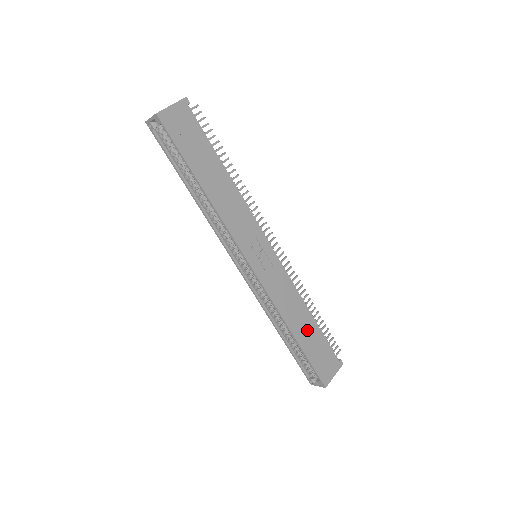
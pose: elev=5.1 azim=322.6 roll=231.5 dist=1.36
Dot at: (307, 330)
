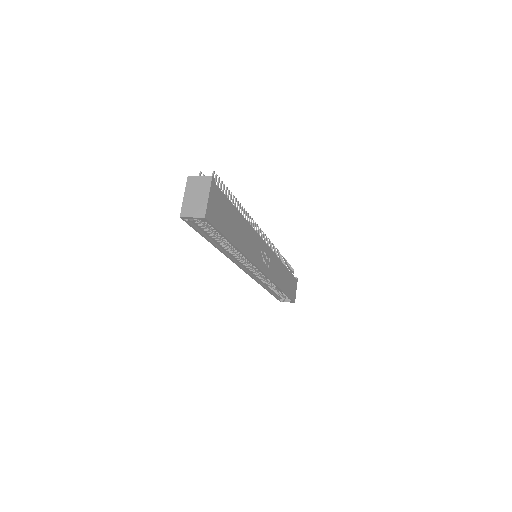
Dot at: (285, 279)
